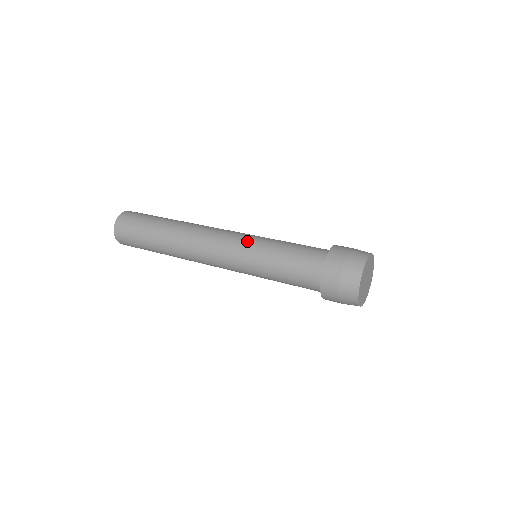
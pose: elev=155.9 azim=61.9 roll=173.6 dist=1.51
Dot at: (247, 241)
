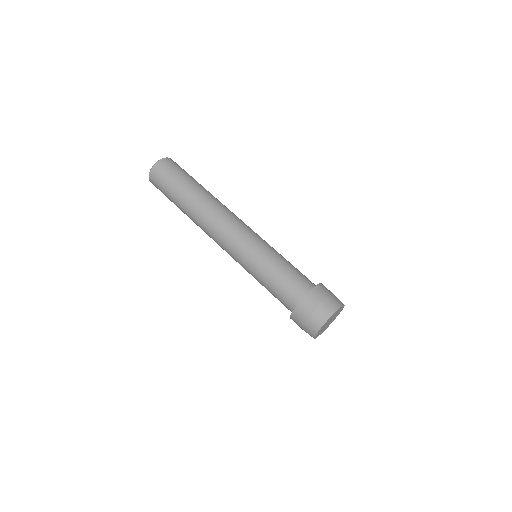
Dot at: (241, 260)
